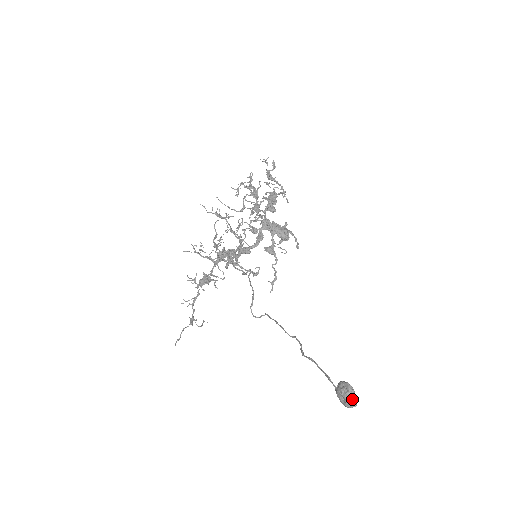
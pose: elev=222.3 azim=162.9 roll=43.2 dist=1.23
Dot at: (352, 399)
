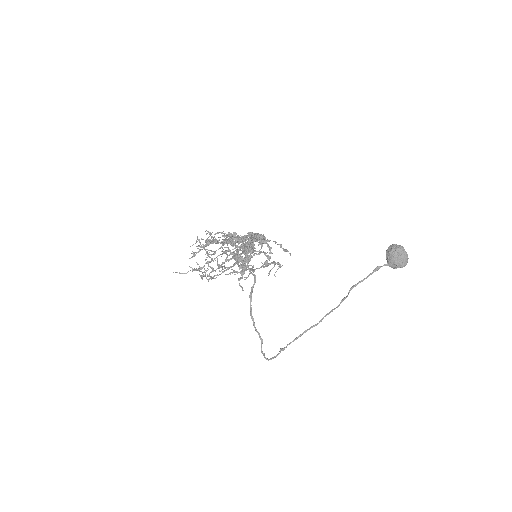
Dot at: occluded
